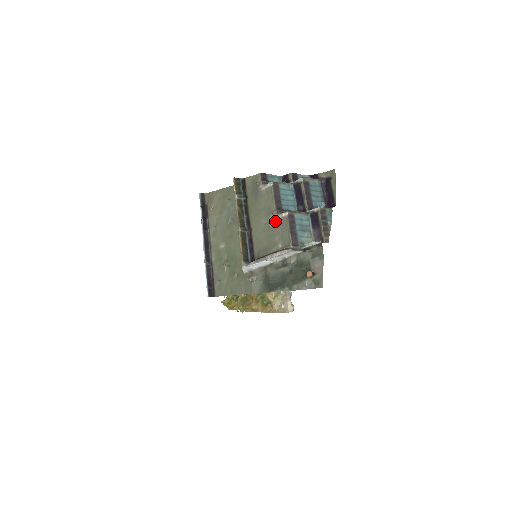
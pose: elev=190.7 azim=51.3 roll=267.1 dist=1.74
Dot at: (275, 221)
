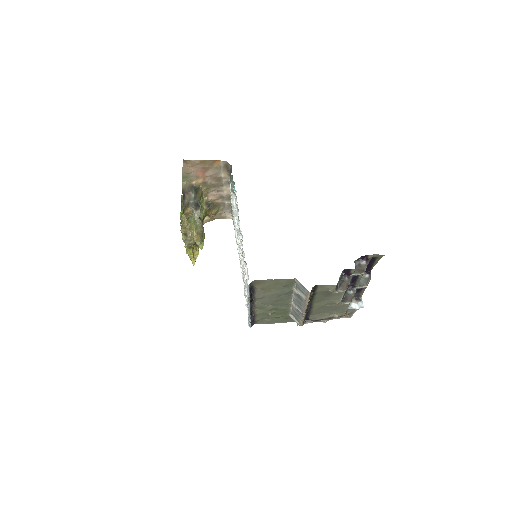
Dot at: (336, 305)
